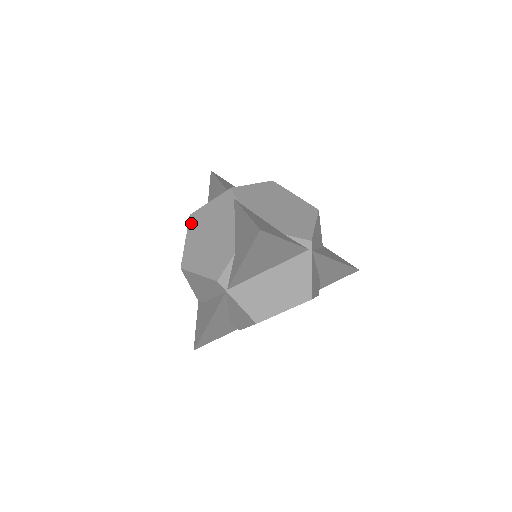
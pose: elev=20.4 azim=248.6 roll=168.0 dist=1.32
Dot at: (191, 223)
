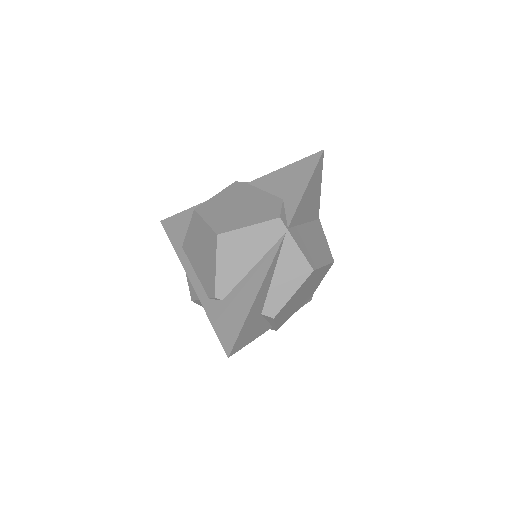
Dot at: (202, 211)
